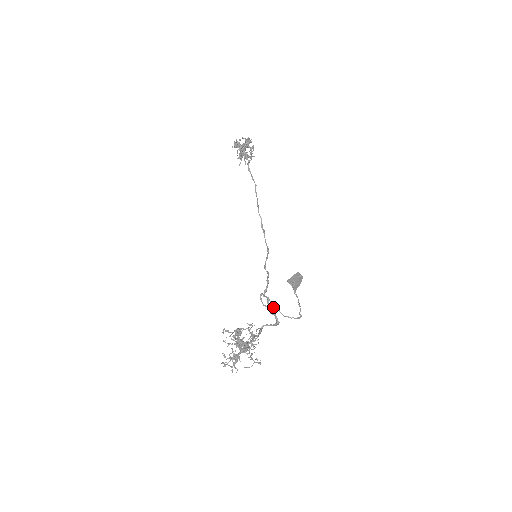
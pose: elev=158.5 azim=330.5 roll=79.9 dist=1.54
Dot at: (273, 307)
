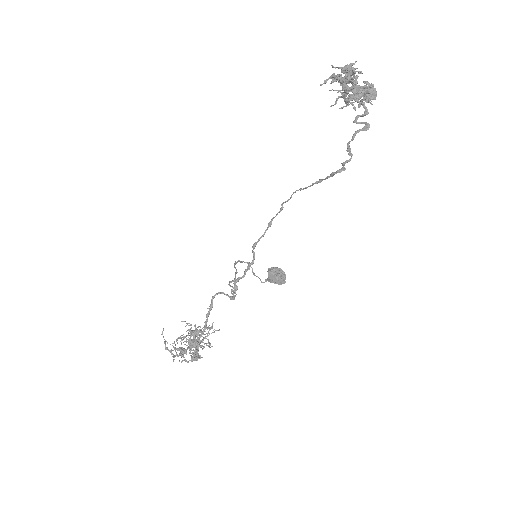
Dot at: (237, 289)
